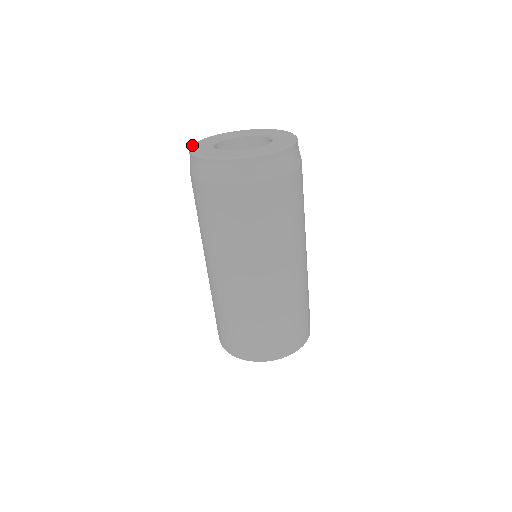
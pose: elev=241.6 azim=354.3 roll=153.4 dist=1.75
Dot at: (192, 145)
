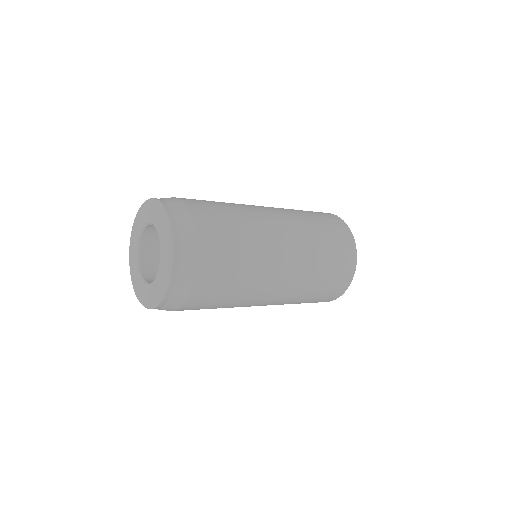
Dot at: (130, 272)
